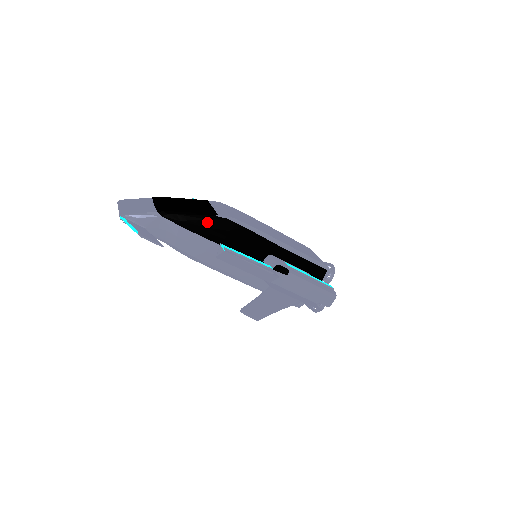
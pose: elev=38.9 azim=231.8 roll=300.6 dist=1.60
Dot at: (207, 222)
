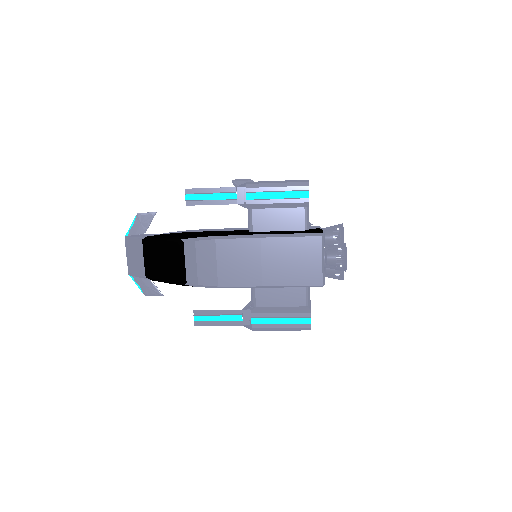
Dot at: (182, 285)
